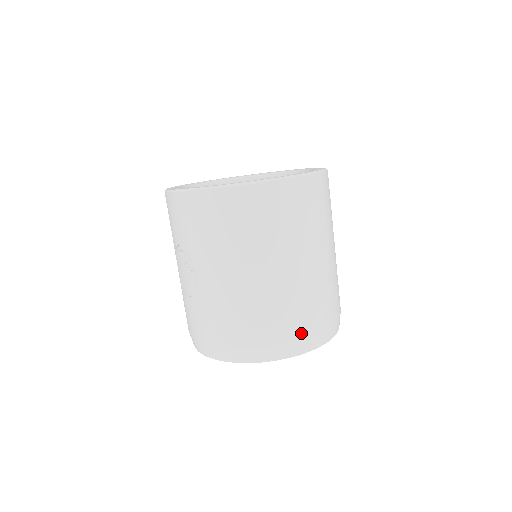
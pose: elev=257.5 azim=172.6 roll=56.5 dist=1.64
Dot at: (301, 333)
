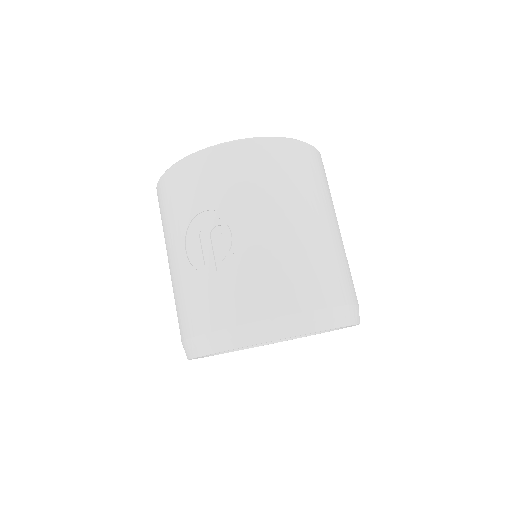
Dot at: (349, 298)
